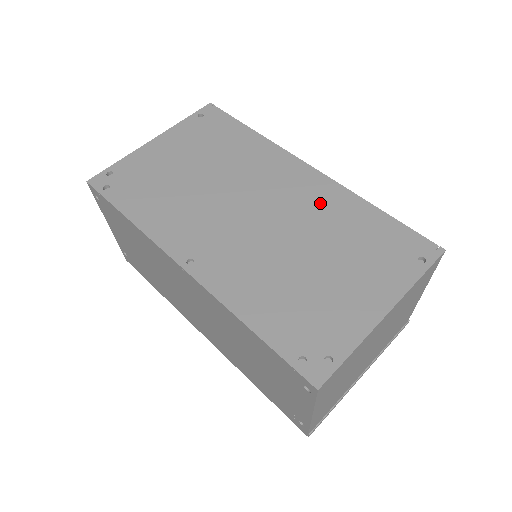
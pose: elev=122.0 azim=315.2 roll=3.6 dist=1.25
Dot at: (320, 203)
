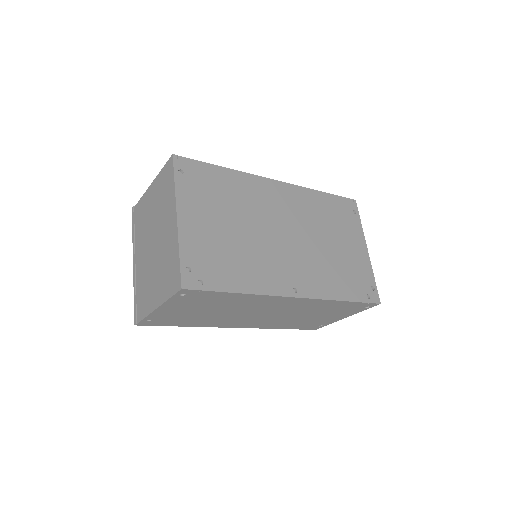
Dot at: (303, 205)
